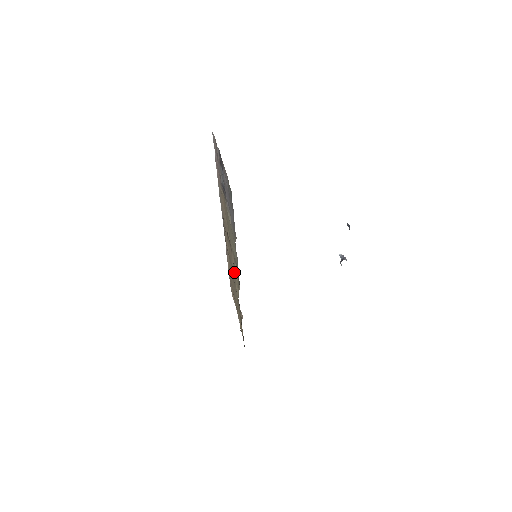
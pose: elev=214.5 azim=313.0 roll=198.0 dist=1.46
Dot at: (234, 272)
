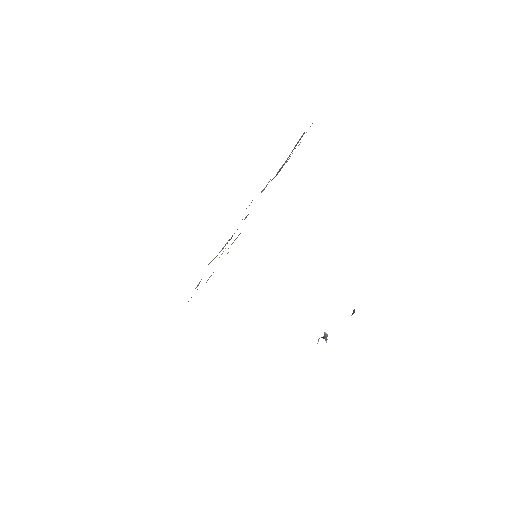
Dot at: occluded
